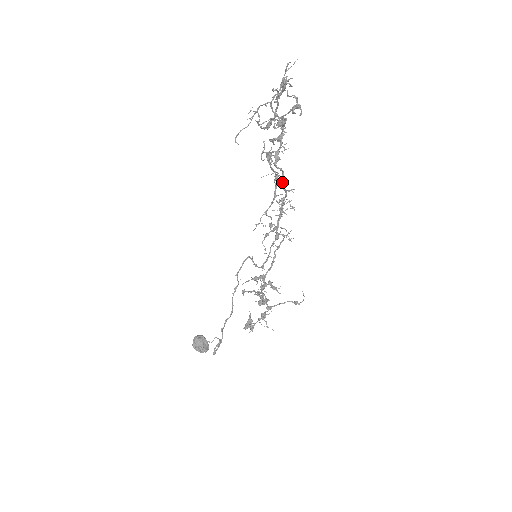
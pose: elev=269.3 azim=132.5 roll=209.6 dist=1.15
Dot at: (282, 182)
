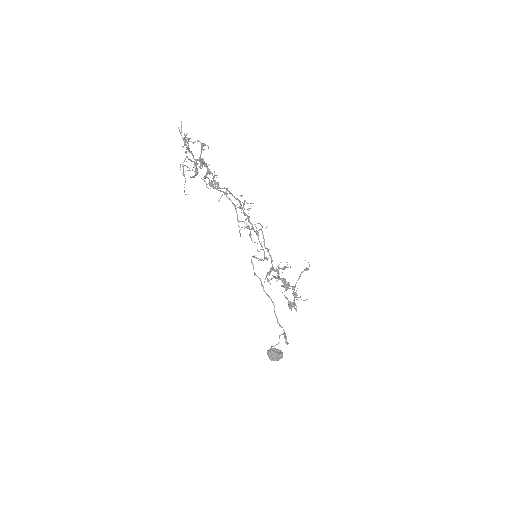
Dot at: occluded
